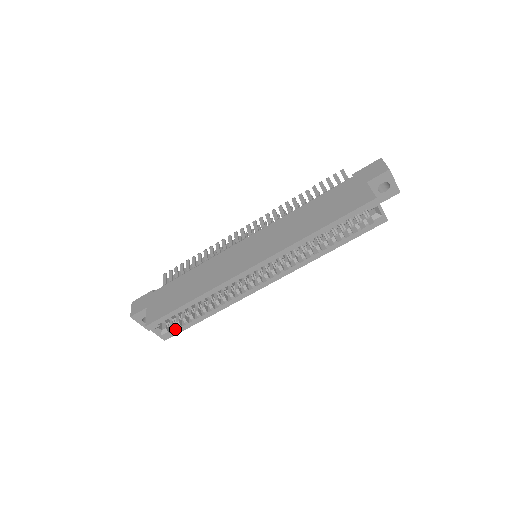
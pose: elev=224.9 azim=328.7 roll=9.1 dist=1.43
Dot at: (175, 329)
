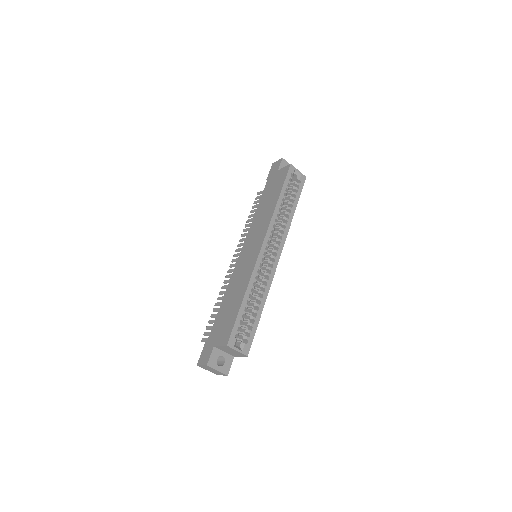
Dot at: (248, 337)
